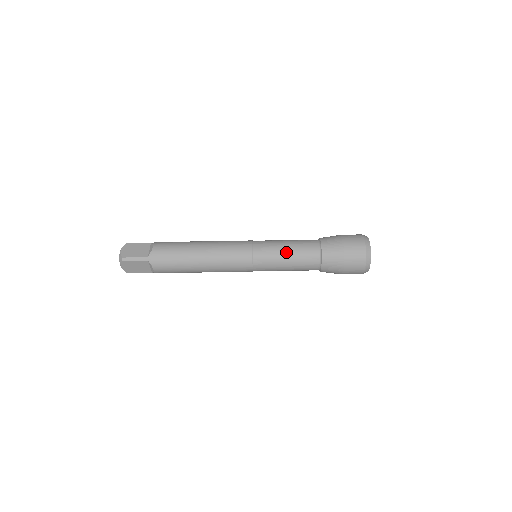
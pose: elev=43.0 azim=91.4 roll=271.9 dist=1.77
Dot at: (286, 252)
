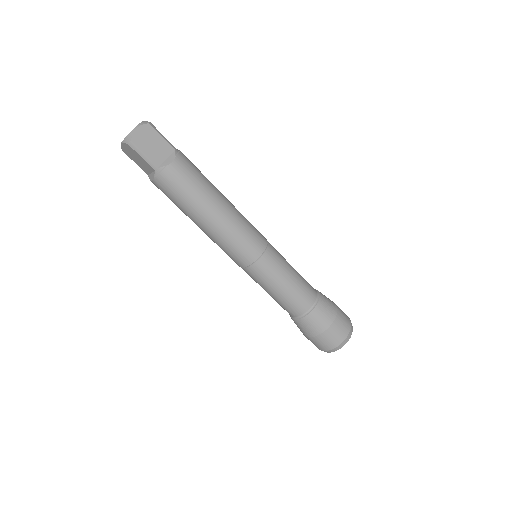
Dot at: occluded
